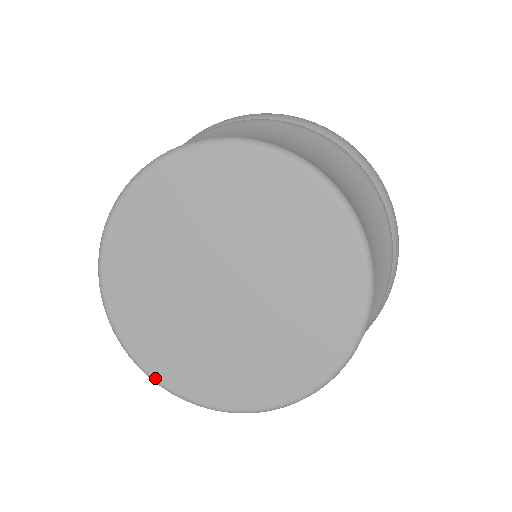
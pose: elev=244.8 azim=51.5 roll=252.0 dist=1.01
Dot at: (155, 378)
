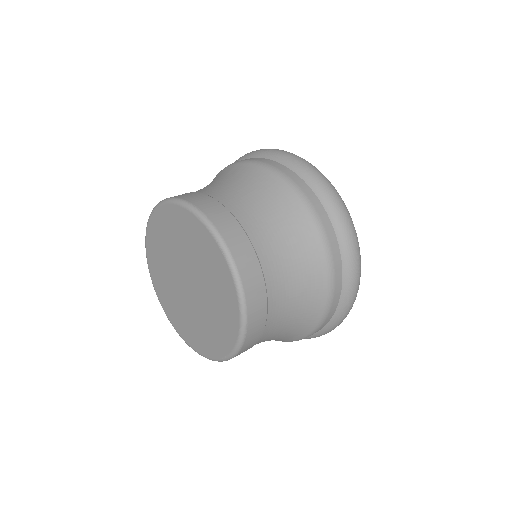
Dot at: (186, 342)
